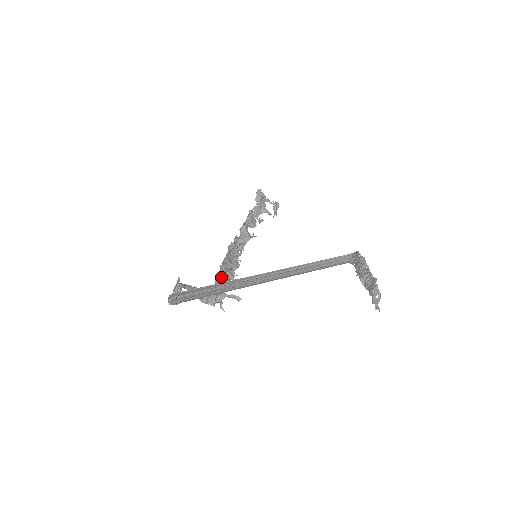
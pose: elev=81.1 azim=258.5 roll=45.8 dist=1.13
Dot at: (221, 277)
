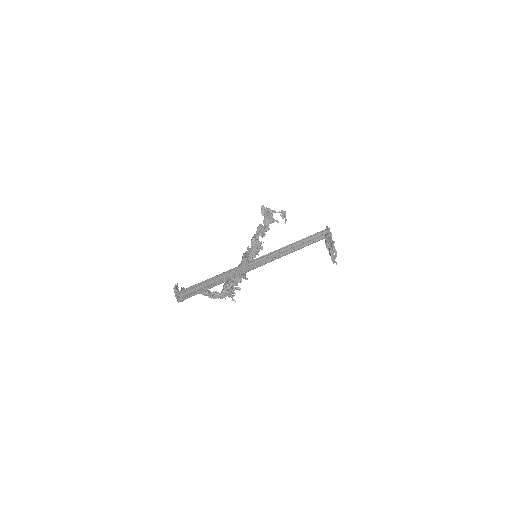
Dot at: occluded
